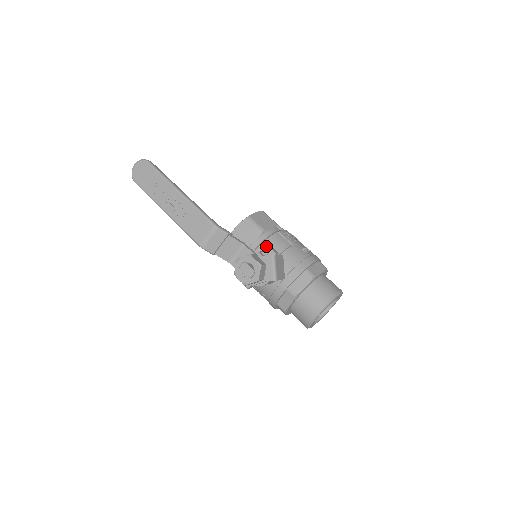
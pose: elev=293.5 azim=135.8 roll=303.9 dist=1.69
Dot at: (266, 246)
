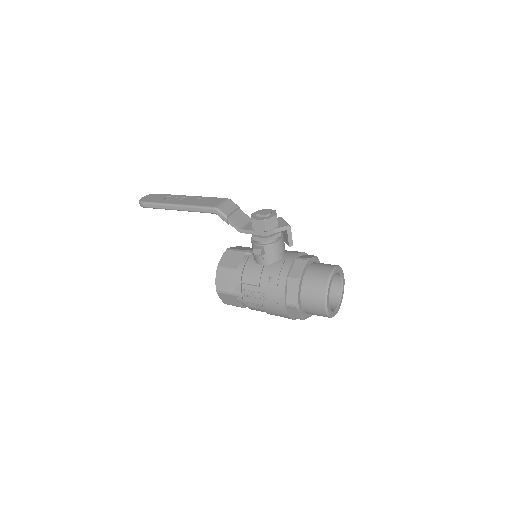
Dot at: occluded
